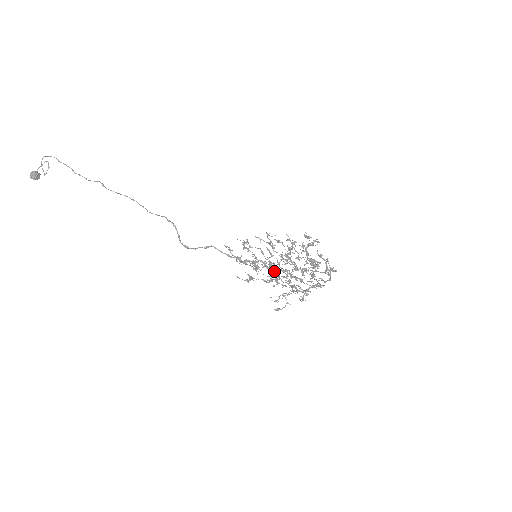
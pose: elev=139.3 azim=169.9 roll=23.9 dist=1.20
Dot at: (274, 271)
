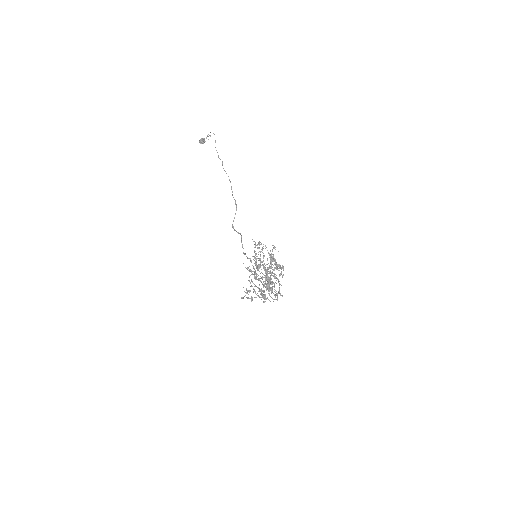
Dot at: (255, 271)
